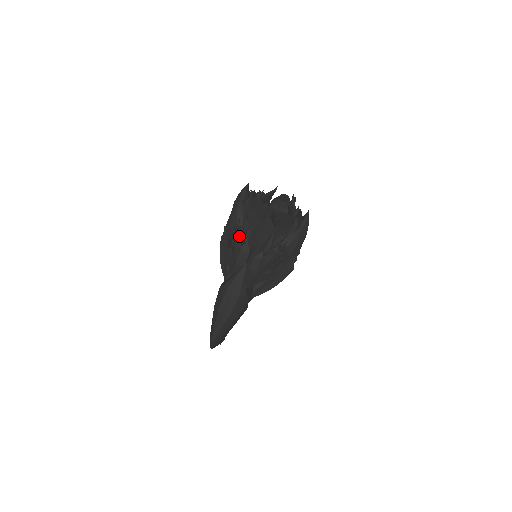
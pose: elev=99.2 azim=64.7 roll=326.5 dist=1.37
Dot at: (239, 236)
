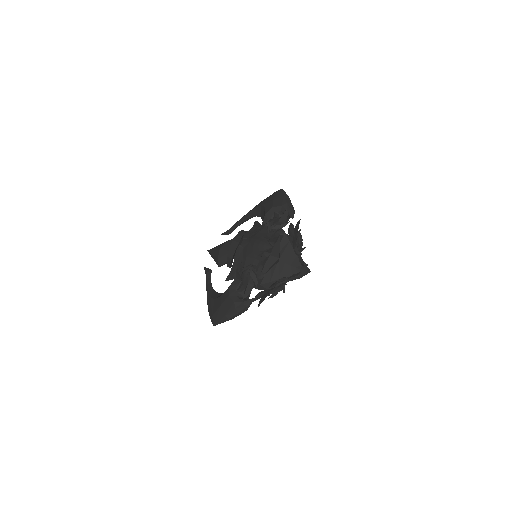
Dot at: (253, 276)
